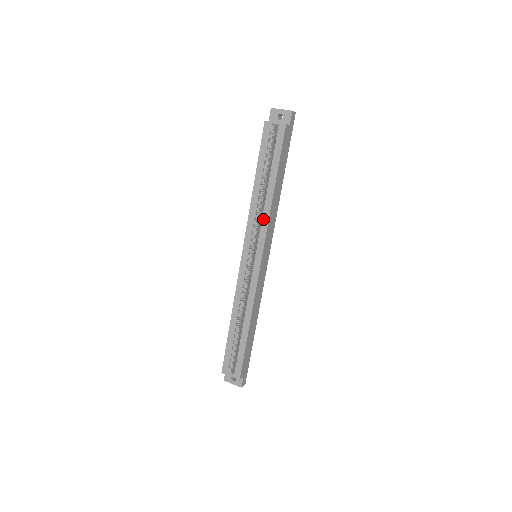
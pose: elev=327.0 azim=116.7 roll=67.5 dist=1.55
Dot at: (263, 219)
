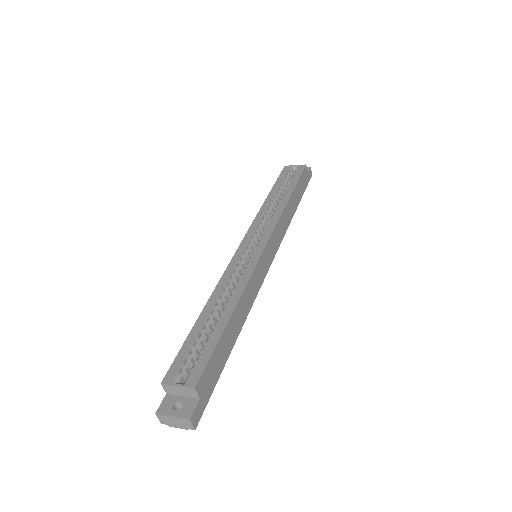
Dot at: (274, 216)
